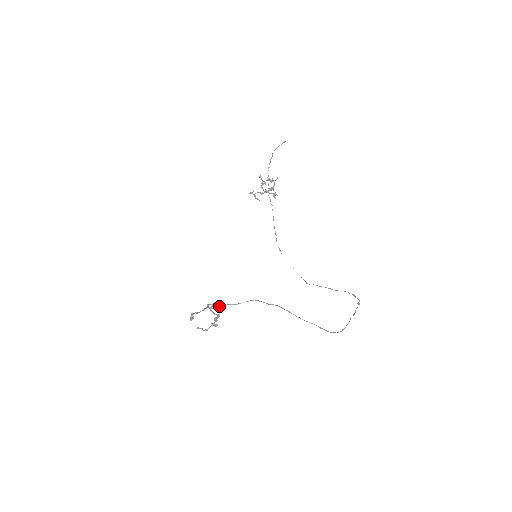
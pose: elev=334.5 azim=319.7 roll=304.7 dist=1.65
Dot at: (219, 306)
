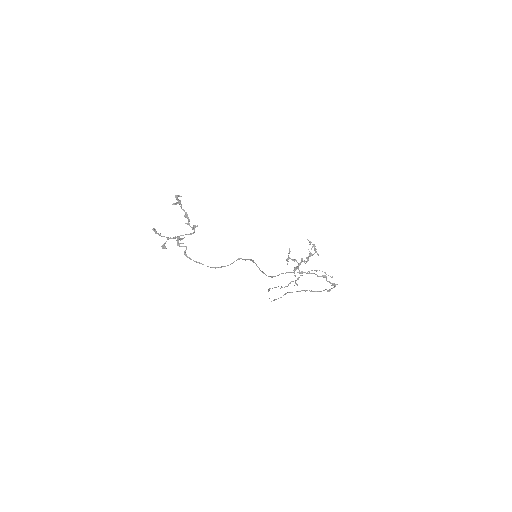
Dot at: occluded
